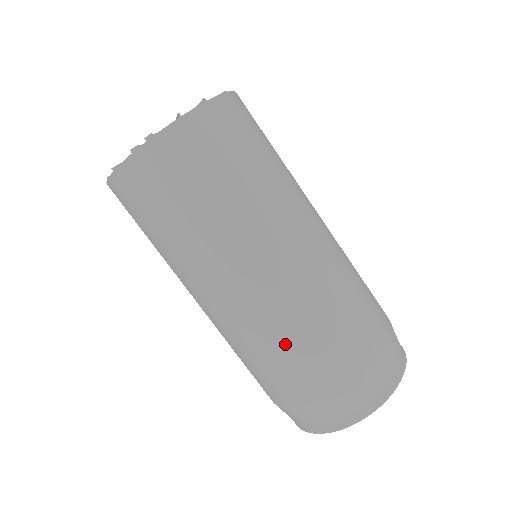
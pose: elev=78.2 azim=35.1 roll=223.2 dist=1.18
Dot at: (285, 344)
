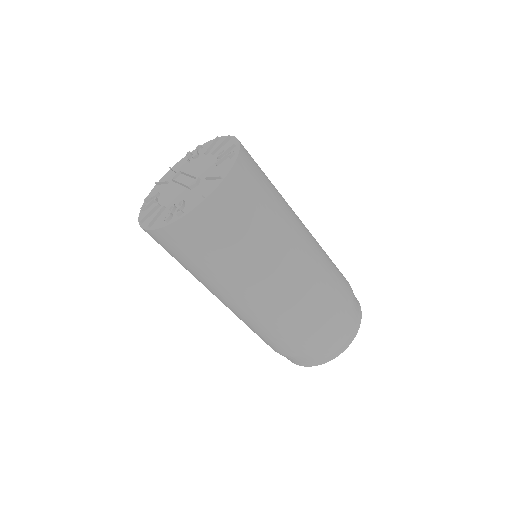
Dot at: (281, 329)
